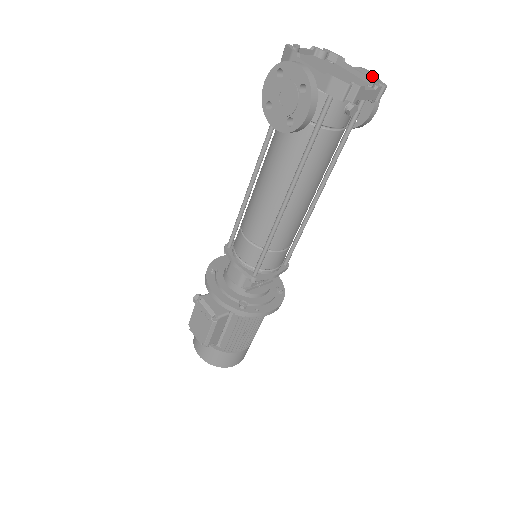
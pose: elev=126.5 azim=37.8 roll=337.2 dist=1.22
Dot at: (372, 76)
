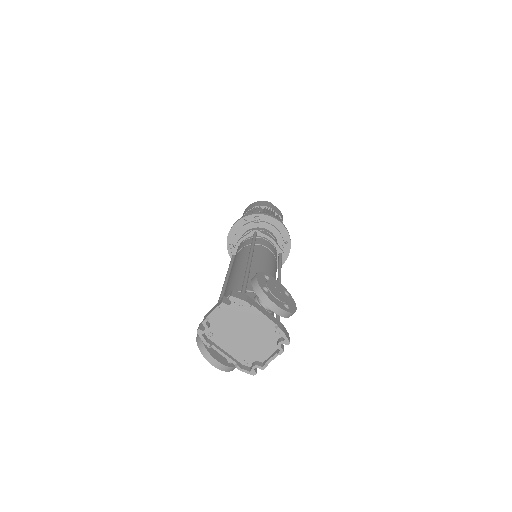
Dot at: (277, 330)
